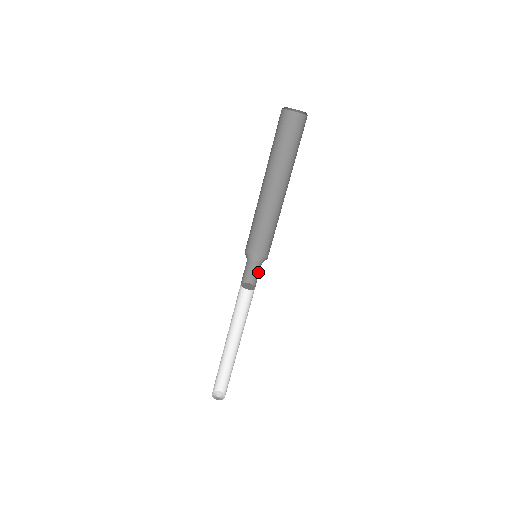
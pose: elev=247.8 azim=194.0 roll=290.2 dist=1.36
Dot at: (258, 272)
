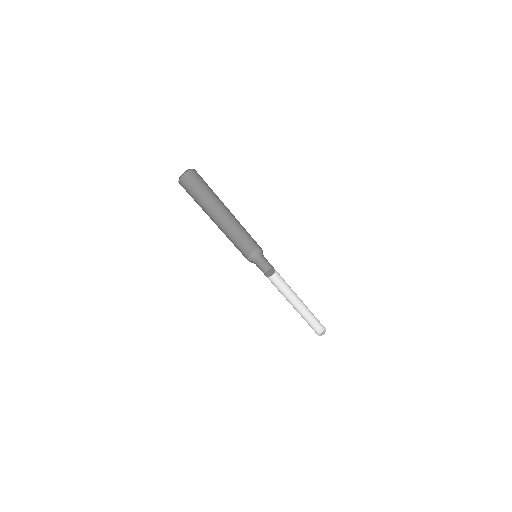
Dot at: occluded
